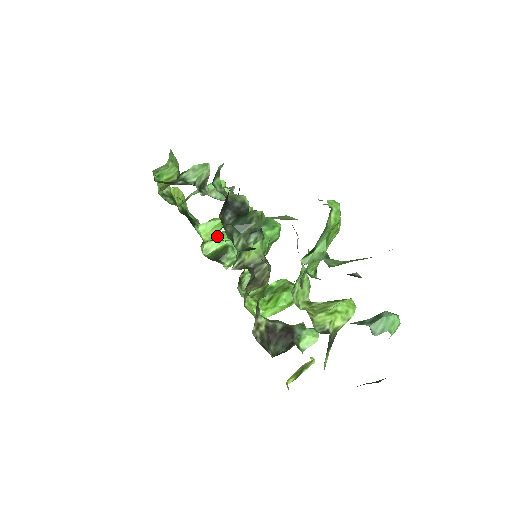
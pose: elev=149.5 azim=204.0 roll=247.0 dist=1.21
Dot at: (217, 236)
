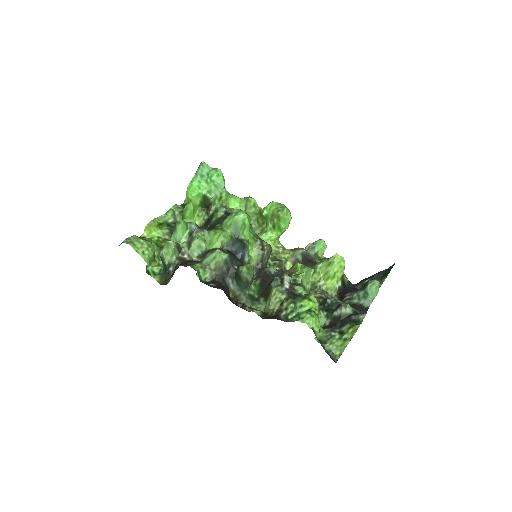
Dot at: (199, 213)
